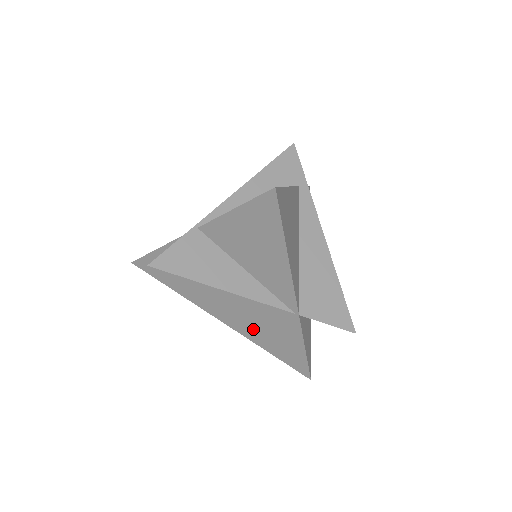
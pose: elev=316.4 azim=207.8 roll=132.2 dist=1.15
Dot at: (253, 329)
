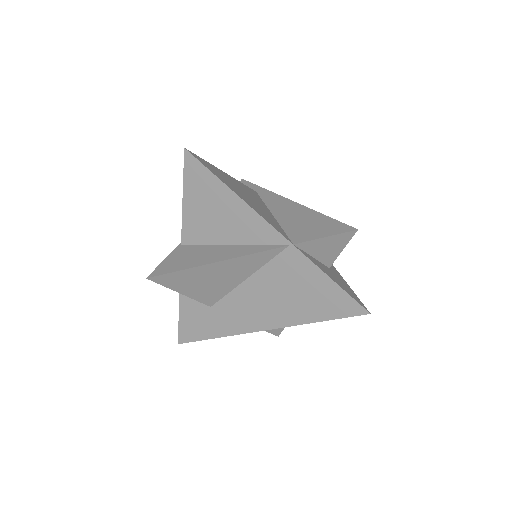
Dot at: (287, 307)
